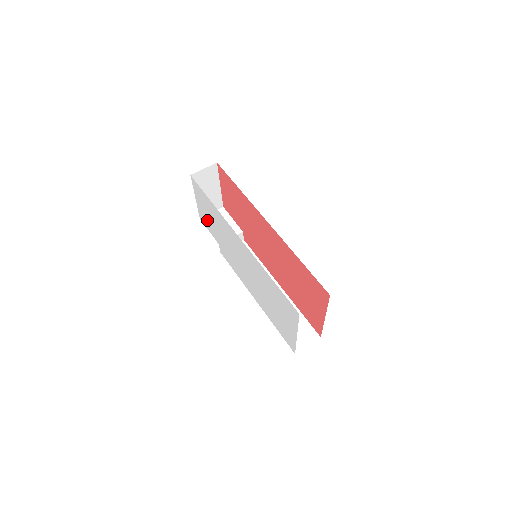
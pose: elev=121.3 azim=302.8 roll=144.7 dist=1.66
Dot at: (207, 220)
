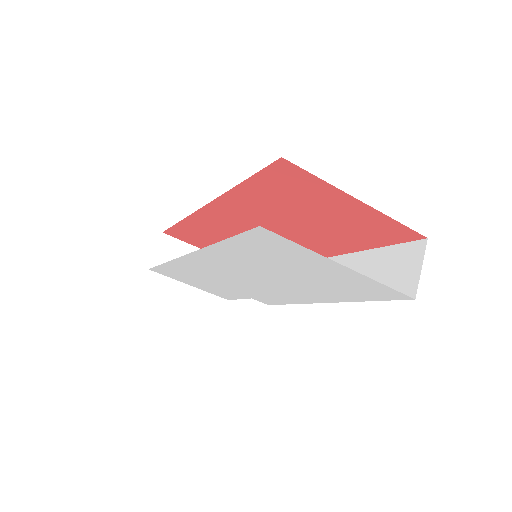
Dot at: (216, 290)
